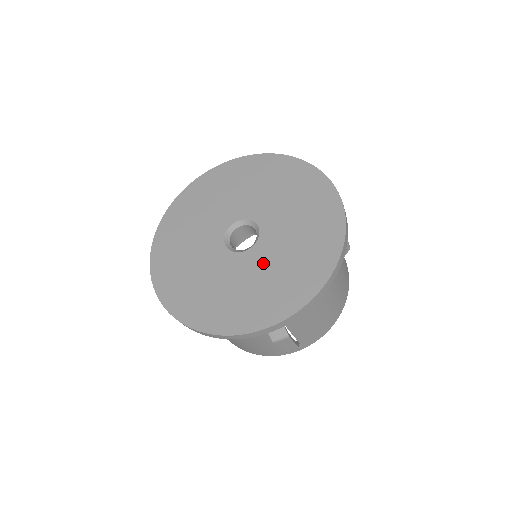
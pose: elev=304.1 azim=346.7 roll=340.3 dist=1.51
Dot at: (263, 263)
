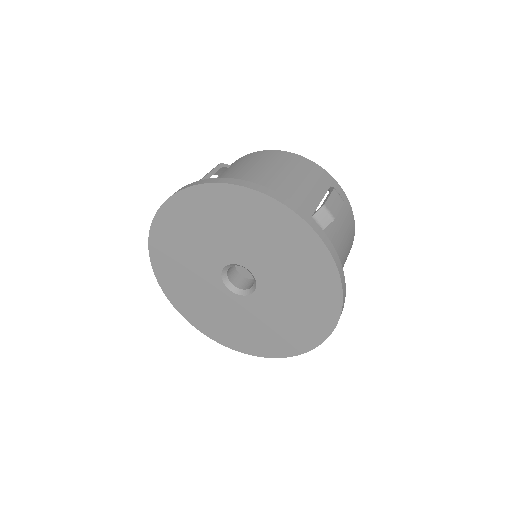
Dot at: (273, 306)
